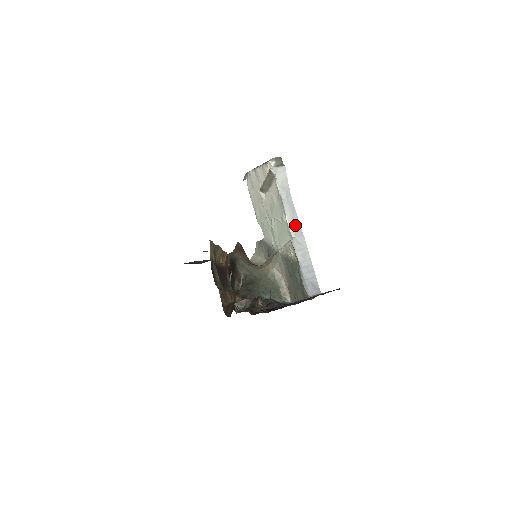
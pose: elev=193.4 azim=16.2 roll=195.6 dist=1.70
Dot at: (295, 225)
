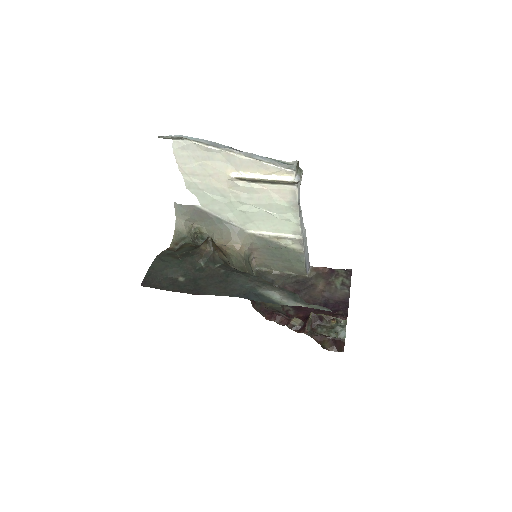
Dot at: (302, 223)
